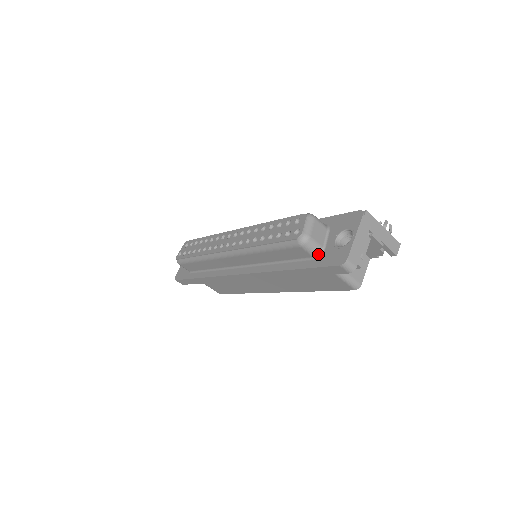
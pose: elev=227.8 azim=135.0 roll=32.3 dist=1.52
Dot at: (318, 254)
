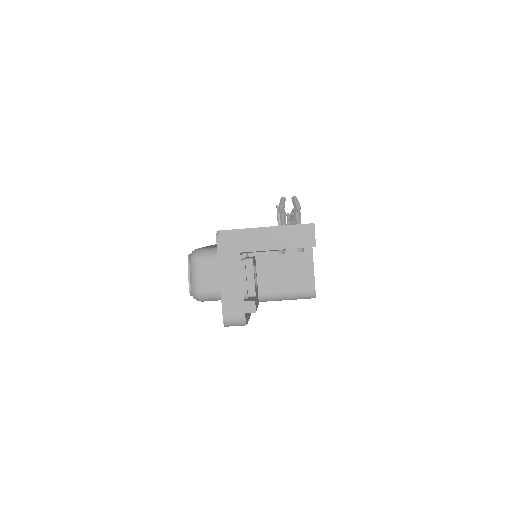
Dot at: occluded
